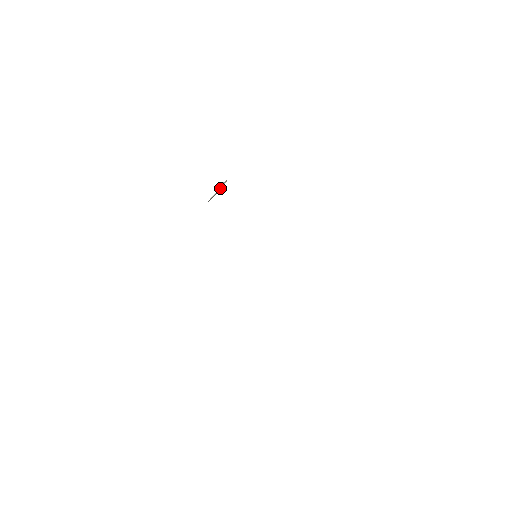
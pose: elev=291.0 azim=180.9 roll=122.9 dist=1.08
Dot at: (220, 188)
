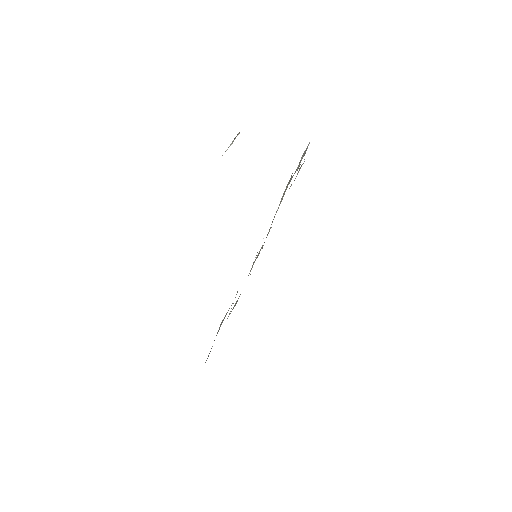
Dot at: occluded
